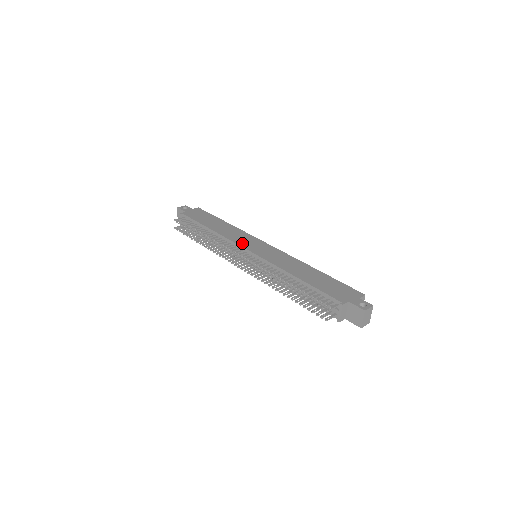
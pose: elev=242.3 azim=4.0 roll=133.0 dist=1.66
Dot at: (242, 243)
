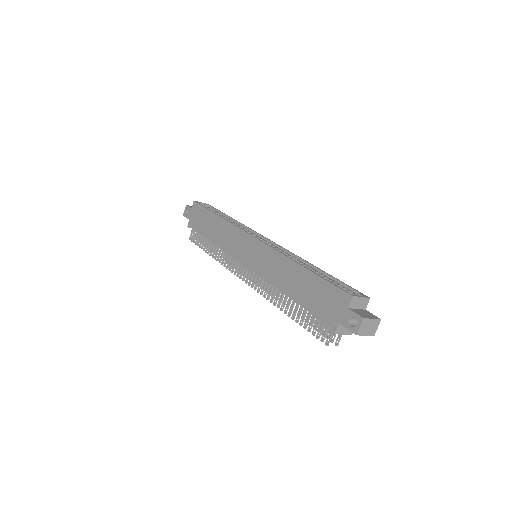
Dot at: (236, 253)
